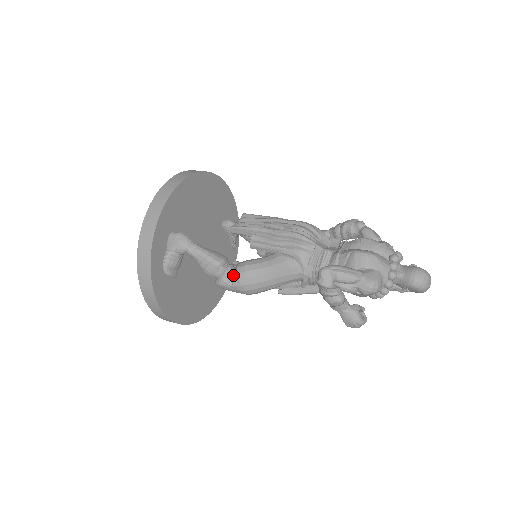
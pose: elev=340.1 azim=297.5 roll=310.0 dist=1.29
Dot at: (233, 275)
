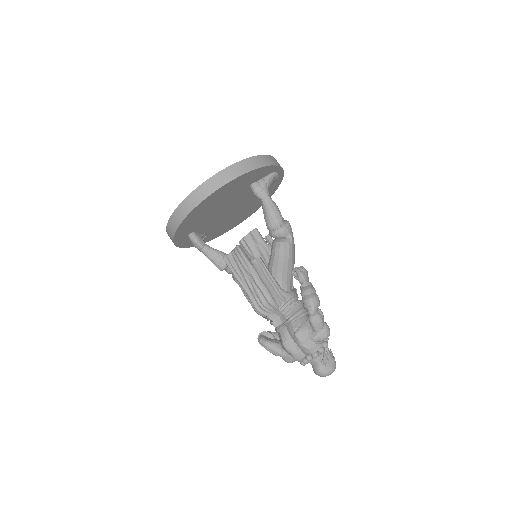
Dot at: (232, 274)
